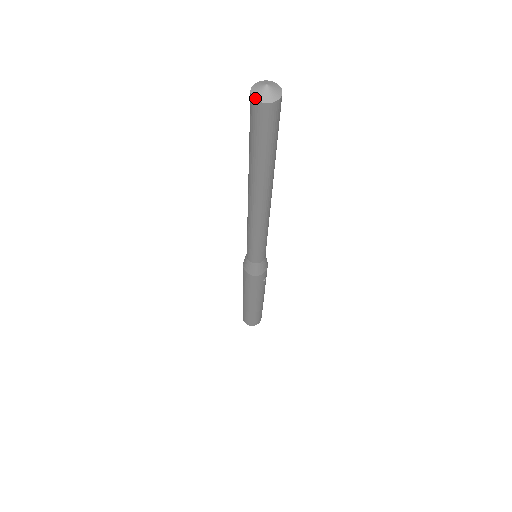
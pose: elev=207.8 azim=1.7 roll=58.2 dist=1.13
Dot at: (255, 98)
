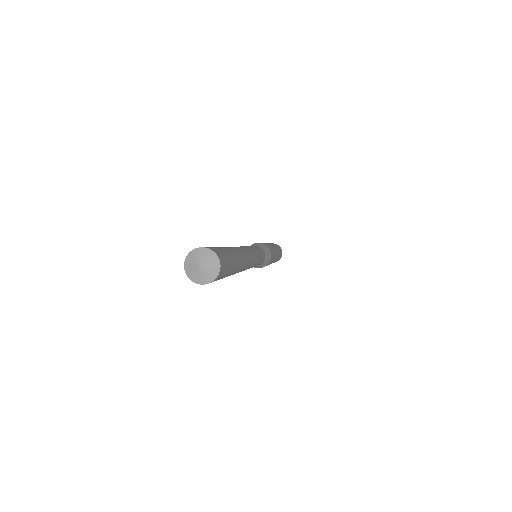
Dot at: (185, 263)
